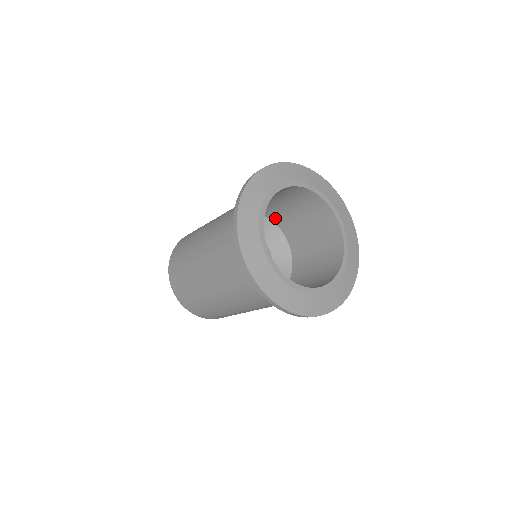
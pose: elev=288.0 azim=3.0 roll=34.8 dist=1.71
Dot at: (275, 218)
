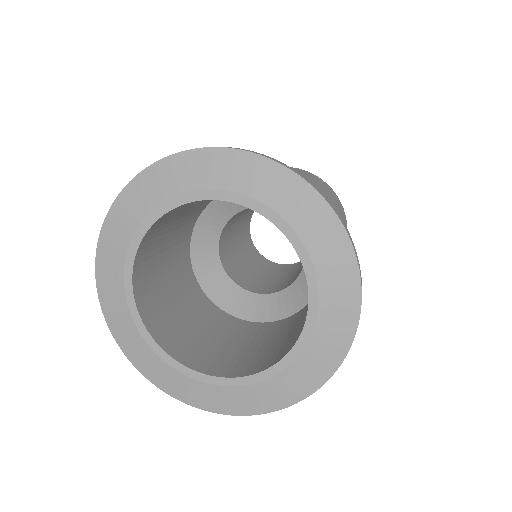
Dot at: occluded
